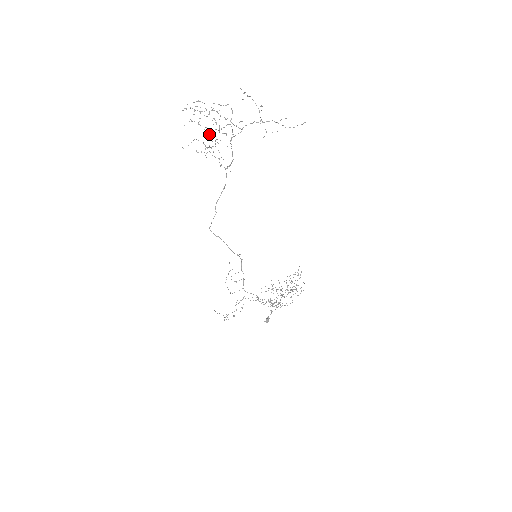
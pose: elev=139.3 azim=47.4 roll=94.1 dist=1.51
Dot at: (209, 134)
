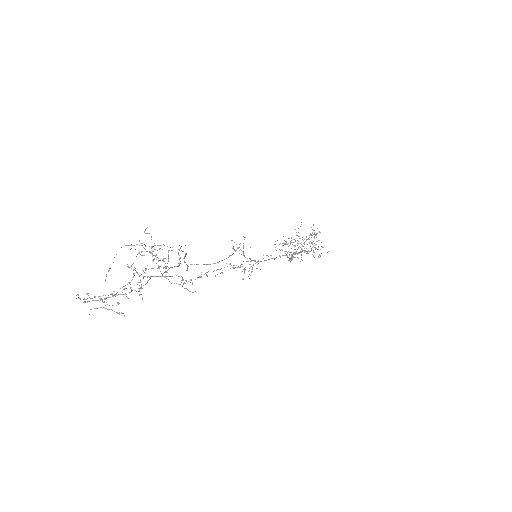
Dot at: occluded
